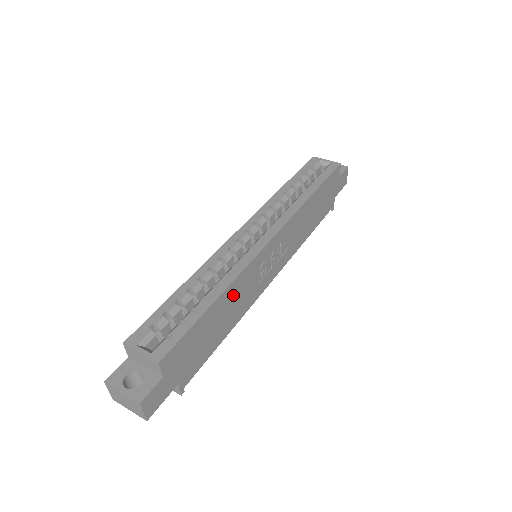
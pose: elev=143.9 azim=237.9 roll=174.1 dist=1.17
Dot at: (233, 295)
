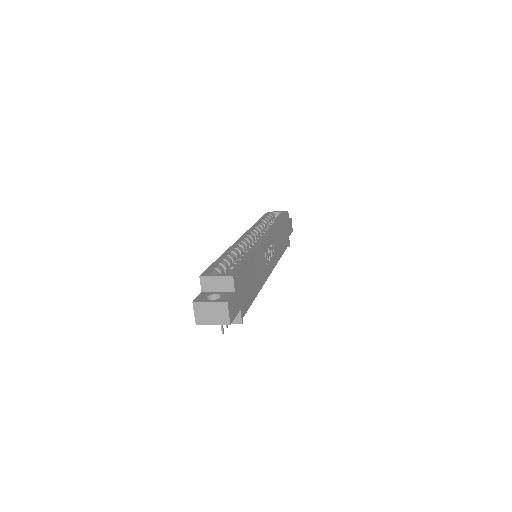
Dot at: (257, 261)
